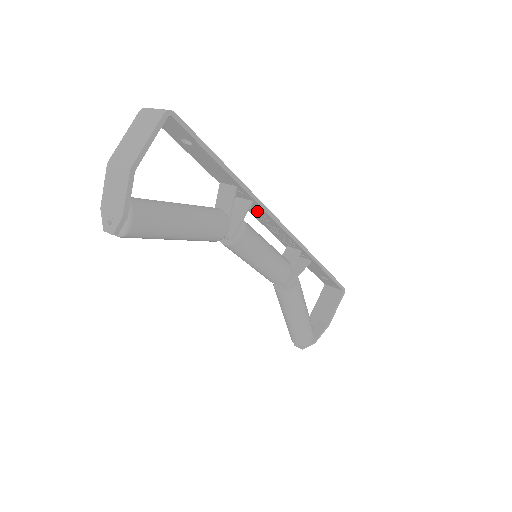
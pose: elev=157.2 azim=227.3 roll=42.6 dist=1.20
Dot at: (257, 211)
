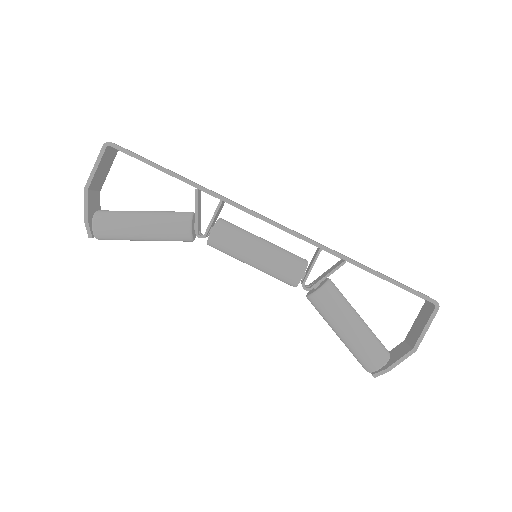
Dot at: occluded
